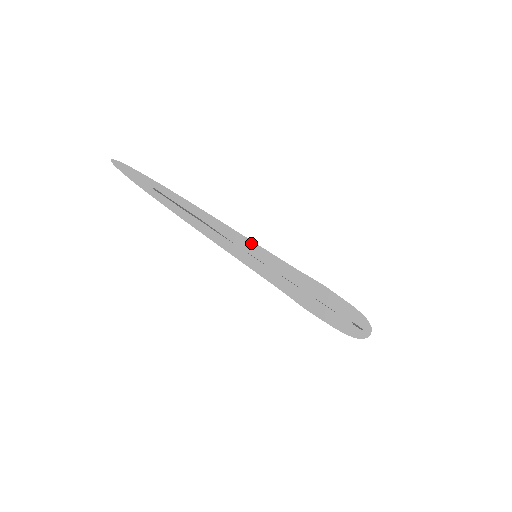
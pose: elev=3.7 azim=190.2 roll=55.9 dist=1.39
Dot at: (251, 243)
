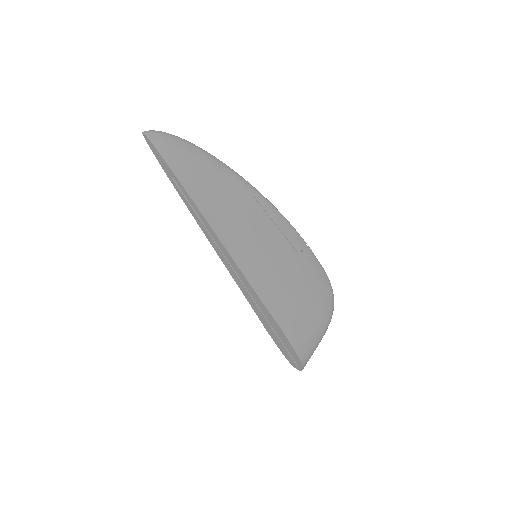
Dot at: (237, 267)
